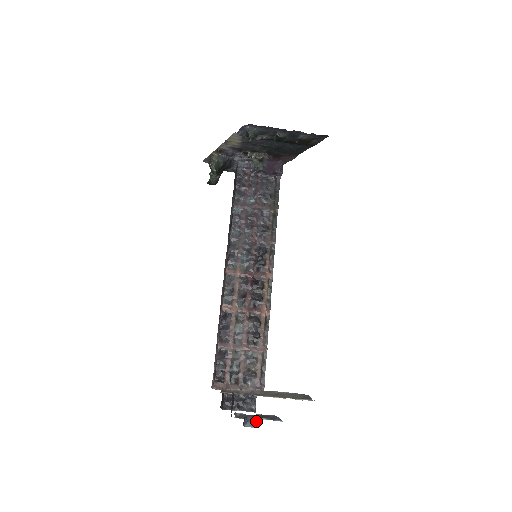
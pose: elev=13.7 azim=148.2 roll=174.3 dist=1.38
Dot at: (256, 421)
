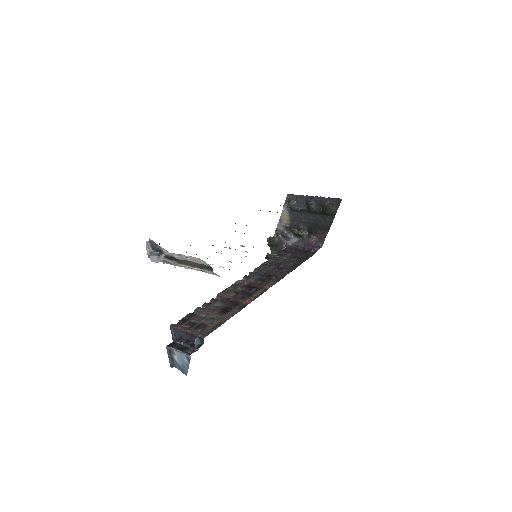
Dot at: (158, 251)
